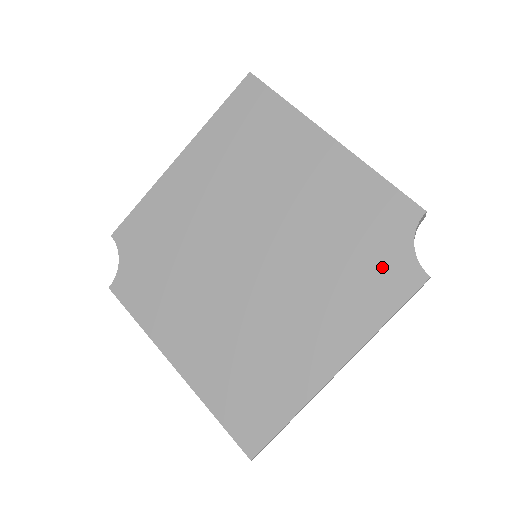
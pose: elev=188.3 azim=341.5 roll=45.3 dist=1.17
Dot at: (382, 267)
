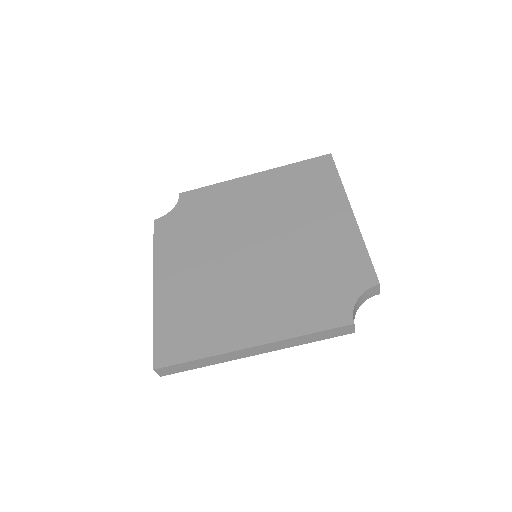
Dot at: (328, 301)
